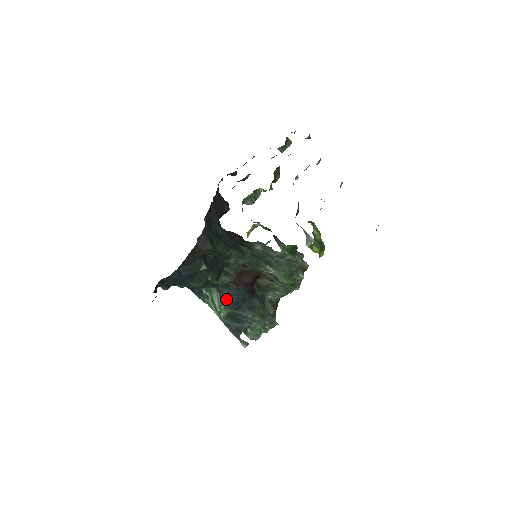
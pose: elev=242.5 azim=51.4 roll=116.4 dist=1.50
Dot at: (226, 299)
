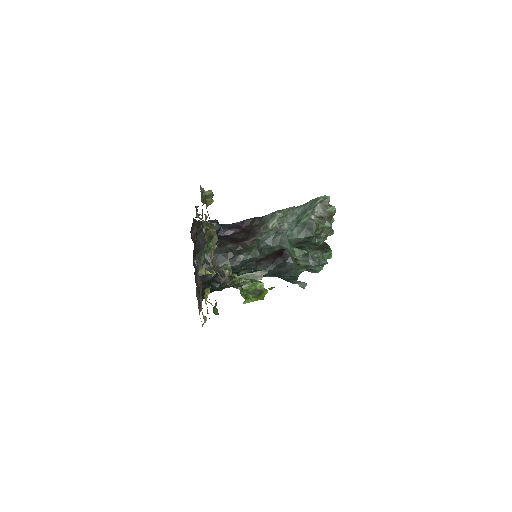
Dot at: occluded
